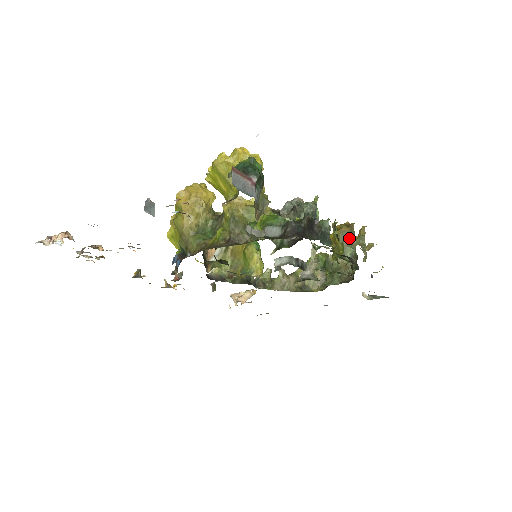
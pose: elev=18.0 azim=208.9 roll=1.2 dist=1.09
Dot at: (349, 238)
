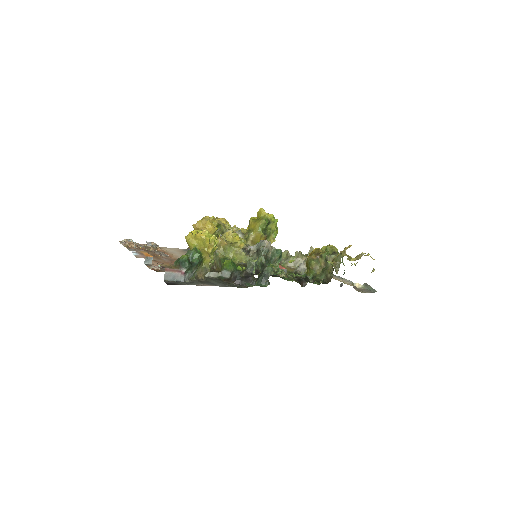
Dot at: (314, 264)
